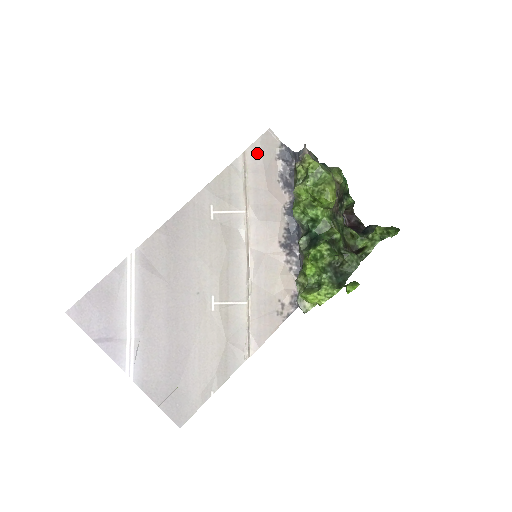
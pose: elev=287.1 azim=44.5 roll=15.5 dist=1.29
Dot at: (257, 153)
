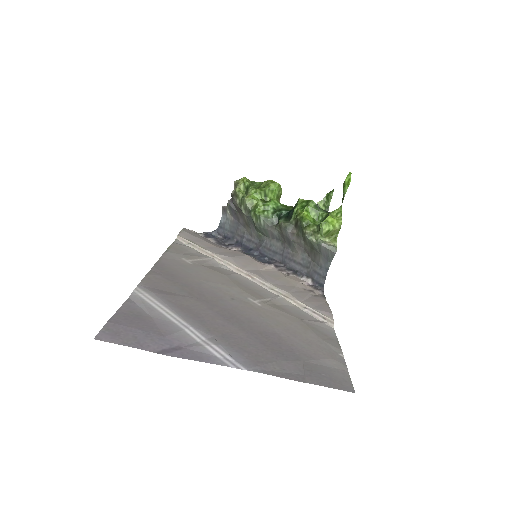
Dot at: (188, 235)
